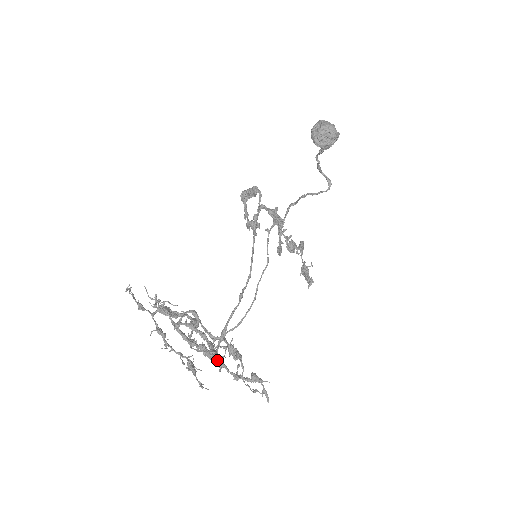
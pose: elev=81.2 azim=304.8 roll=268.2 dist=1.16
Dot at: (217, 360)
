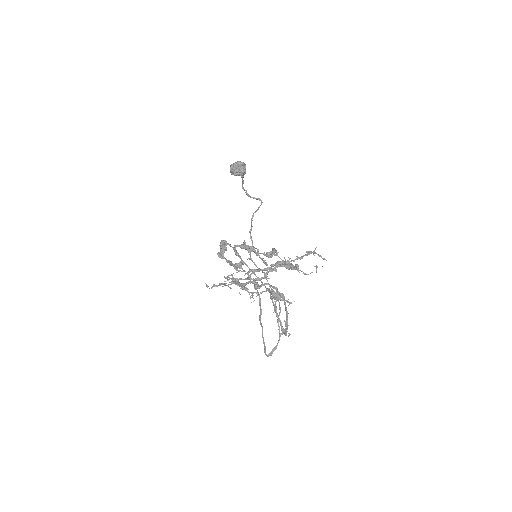
Dot at: (284, 262)
